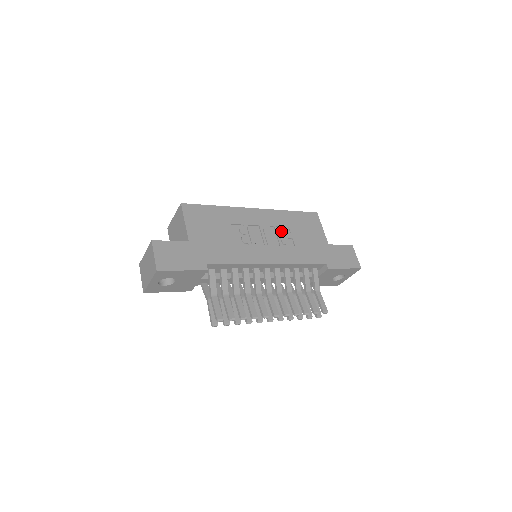
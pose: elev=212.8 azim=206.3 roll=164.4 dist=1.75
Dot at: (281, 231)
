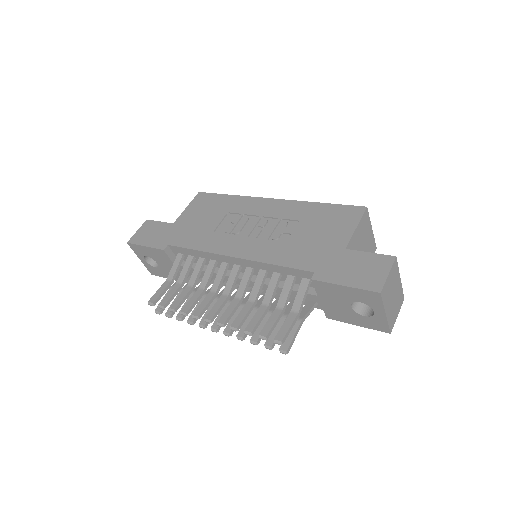
Dot at: (282, 224)
